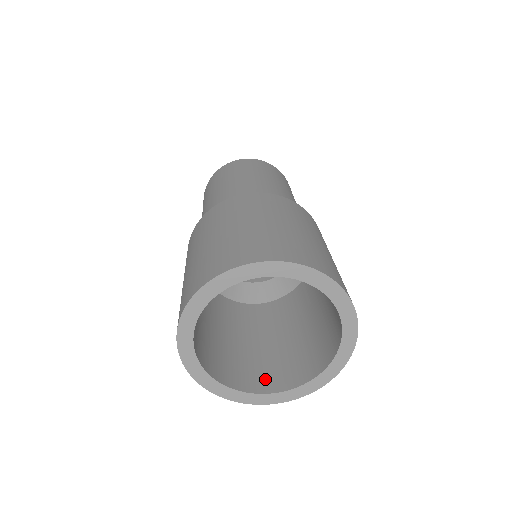
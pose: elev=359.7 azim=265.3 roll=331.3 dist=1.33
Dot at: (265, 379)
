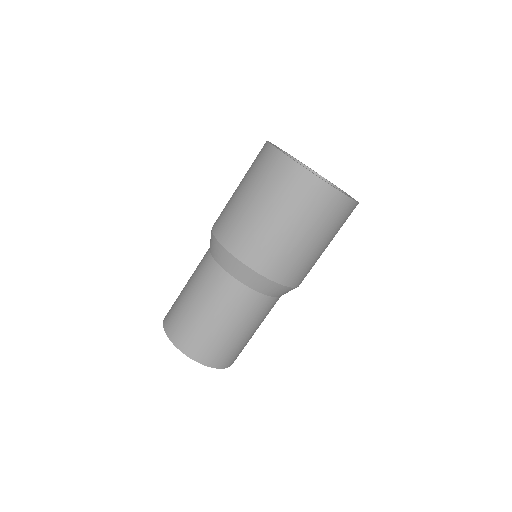
Dot at: occluded
